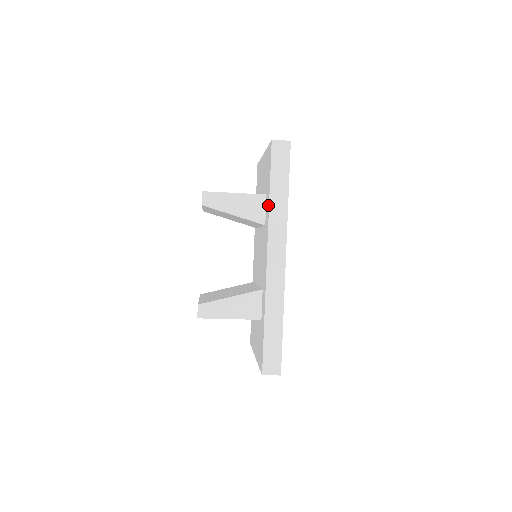
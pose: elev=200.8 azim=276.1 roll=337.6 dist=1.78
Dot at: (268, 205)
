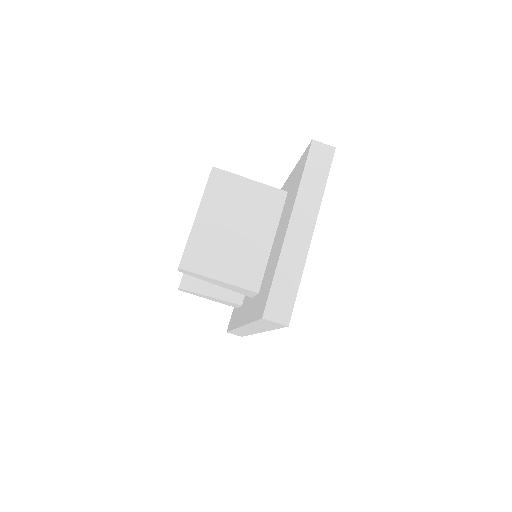
Dot at: occluded
